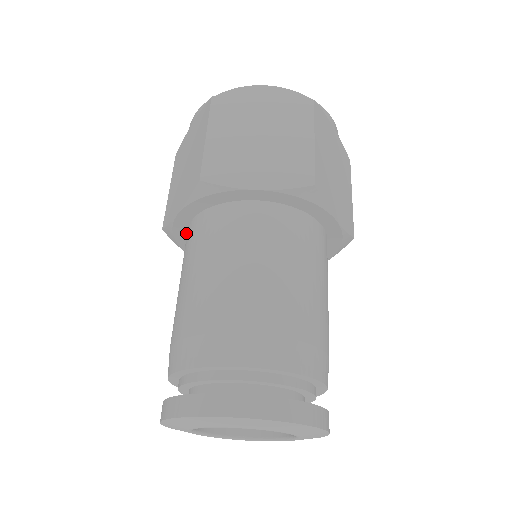
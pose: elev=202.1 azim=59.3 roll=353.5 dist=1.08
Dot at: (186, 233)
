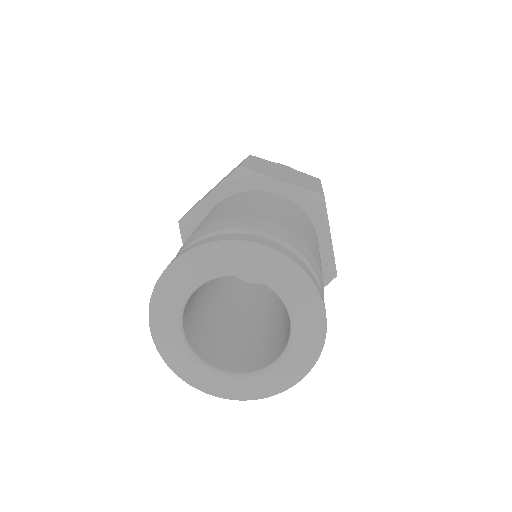
Dot at: occluded
